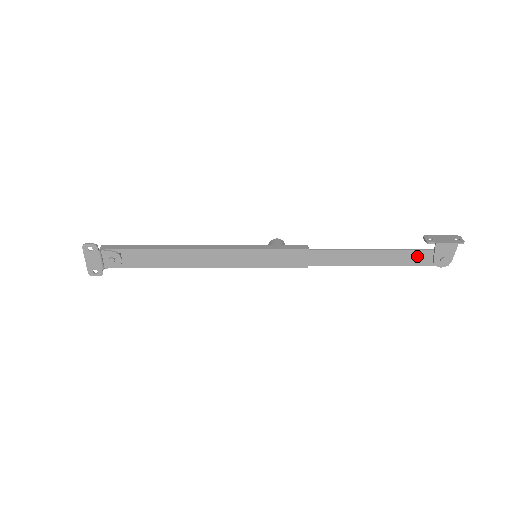
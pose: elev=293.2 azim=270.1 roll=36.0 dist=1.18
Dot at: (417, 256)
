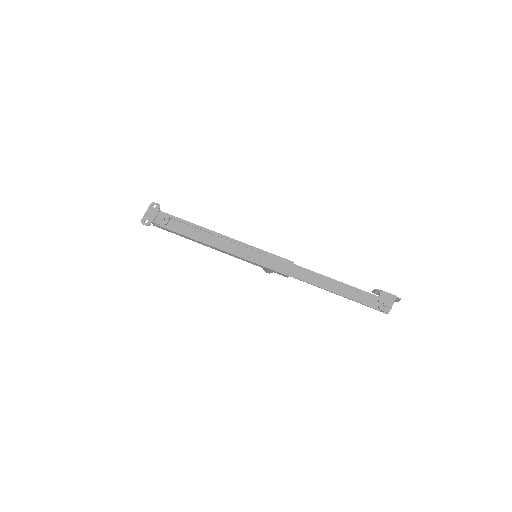
Dot at: (367, 297)
